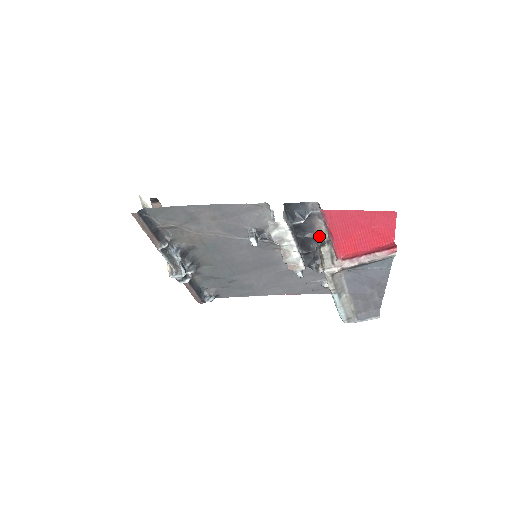
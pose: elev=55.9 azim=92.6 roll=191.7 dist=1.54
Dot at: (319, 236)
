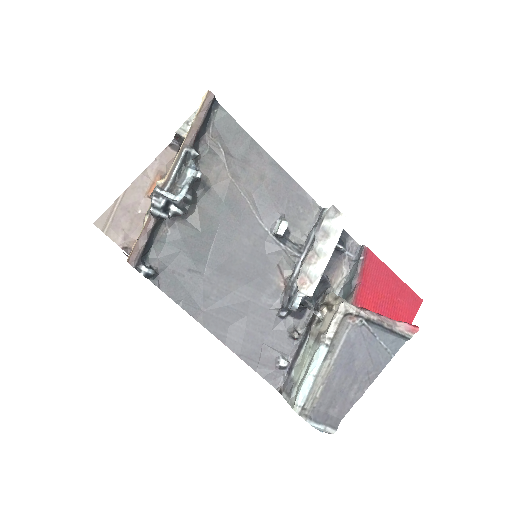
Dot at: occluded
